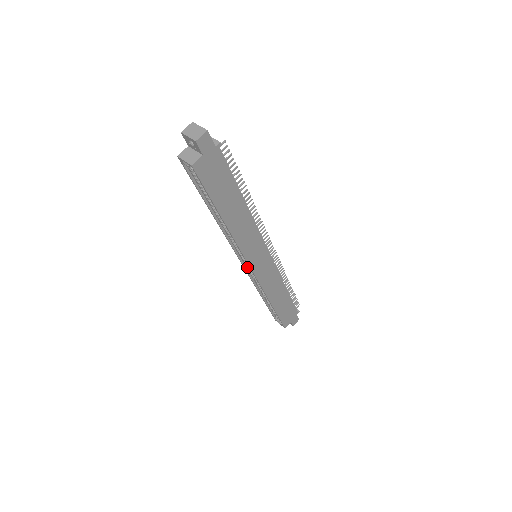
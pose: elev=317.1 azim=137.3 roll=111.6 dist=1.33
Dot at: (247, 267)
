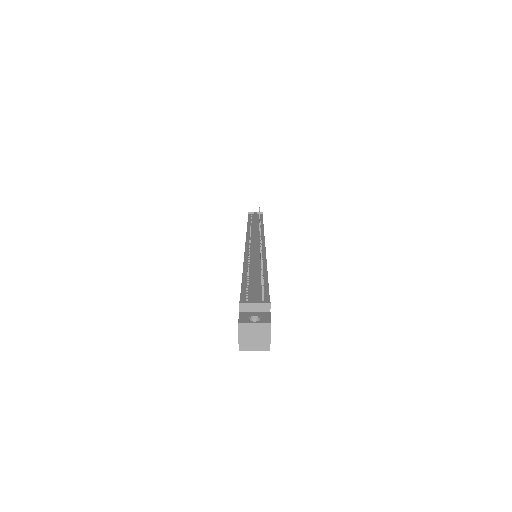
Dot at: occluded
